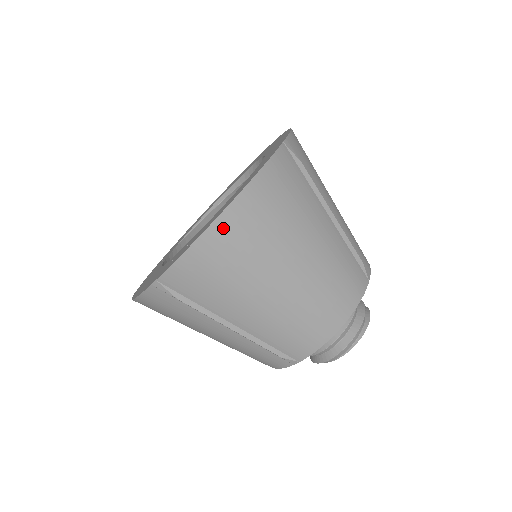
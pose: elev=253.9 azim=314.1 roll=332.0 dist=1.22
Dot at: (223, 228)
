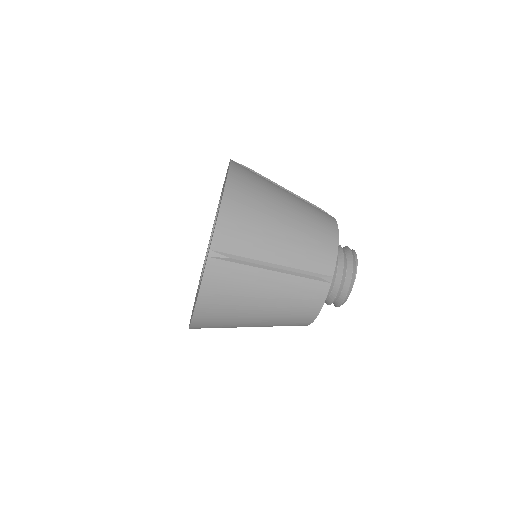
Dot at: (231, 193)
